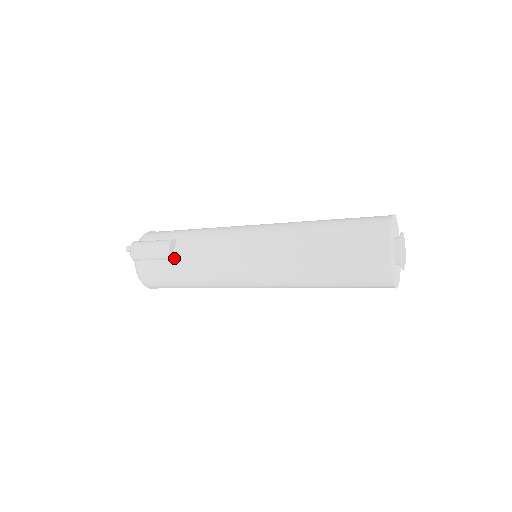
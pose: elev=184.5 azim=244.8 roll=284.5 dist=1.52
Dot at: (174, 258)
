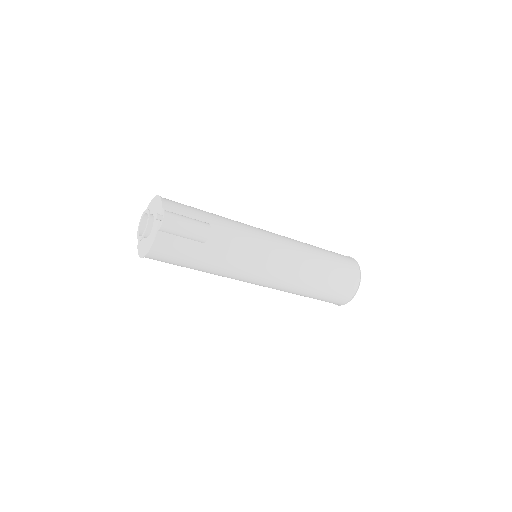
Dot at: (205, 242)
